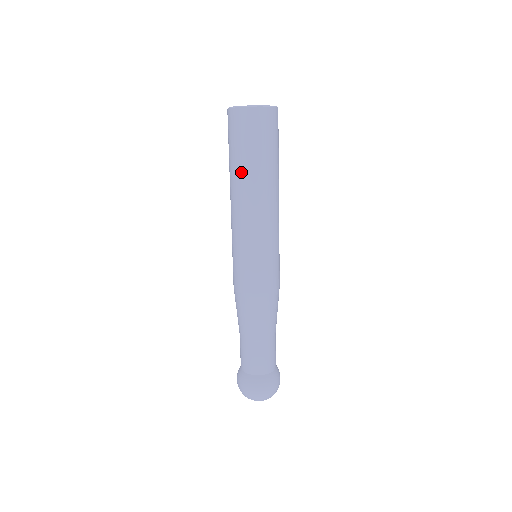
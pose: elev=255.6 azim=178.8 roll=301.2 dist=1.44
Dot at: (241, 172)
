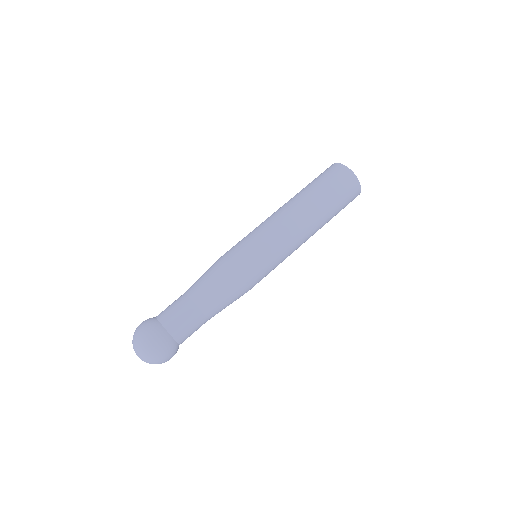
Dot at: occluded
